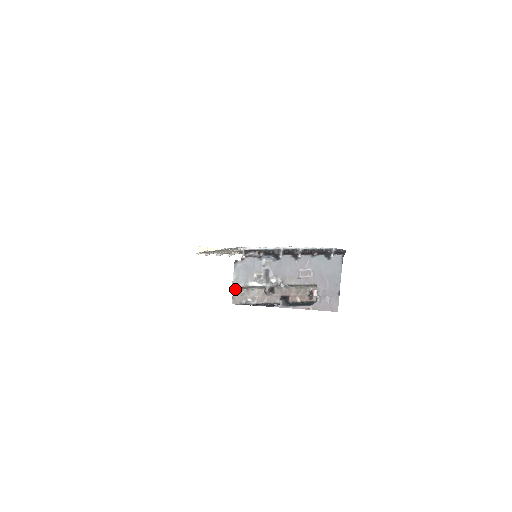
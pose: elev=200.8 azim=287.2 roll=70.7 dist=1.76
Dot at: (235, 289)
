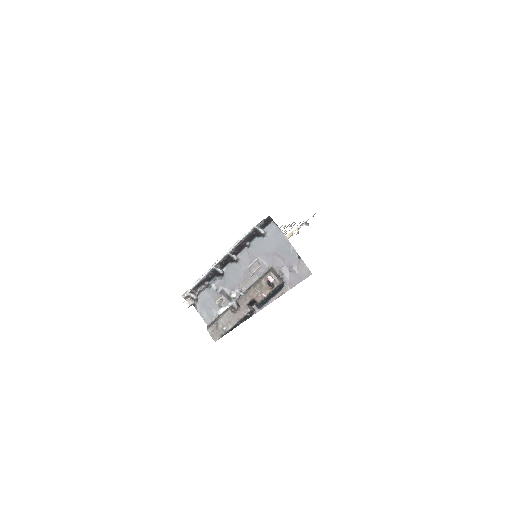
Dot at: (208, 328)
